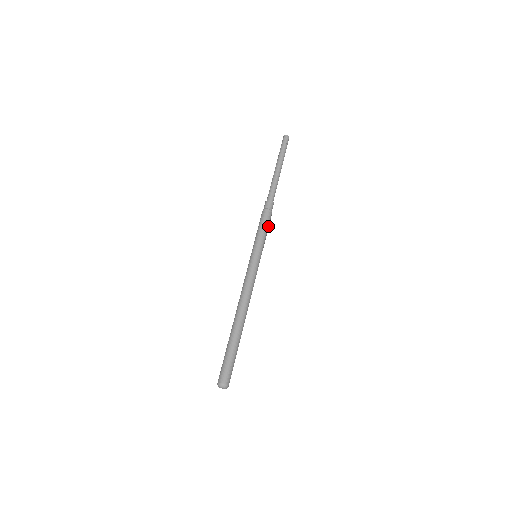
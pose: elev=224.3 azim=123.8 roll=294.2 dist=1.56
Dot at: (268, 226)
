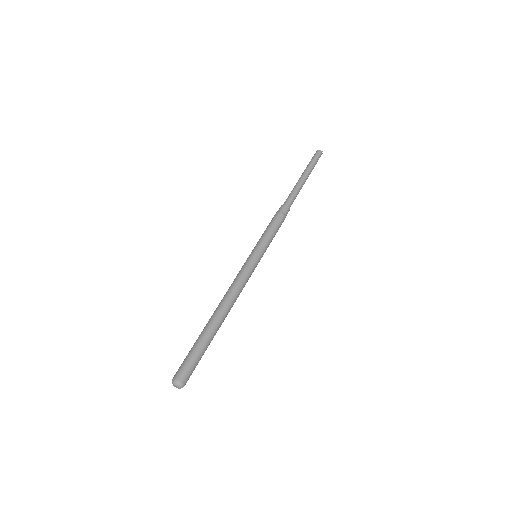
Dot at: (277, 231)
